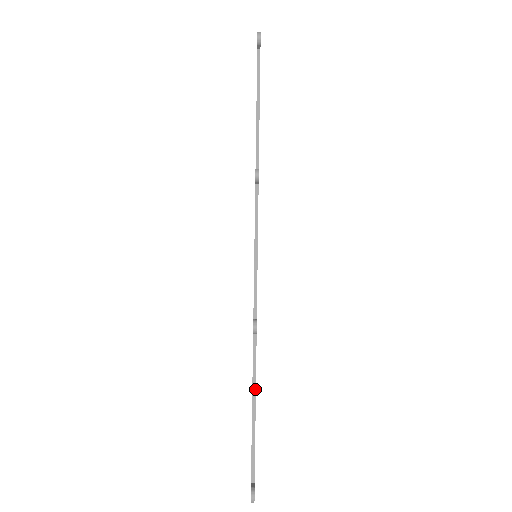
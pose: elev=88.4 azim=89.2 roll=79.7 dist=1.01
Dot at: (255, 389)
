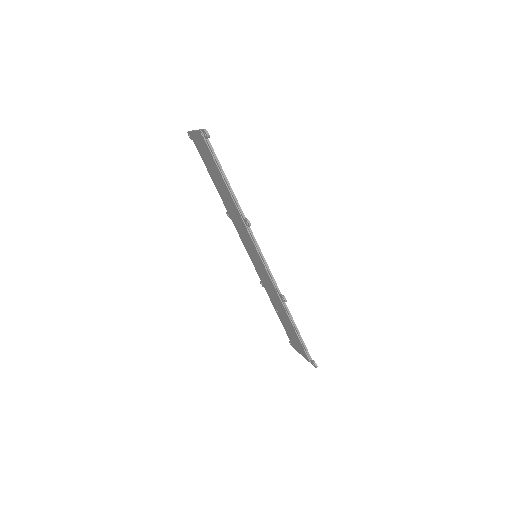
Dot at: (295, 324)
